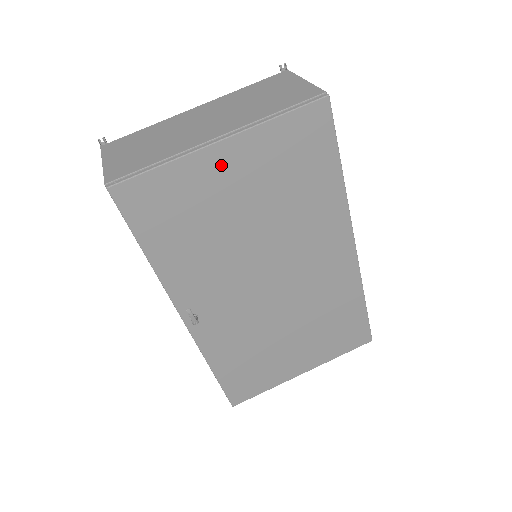
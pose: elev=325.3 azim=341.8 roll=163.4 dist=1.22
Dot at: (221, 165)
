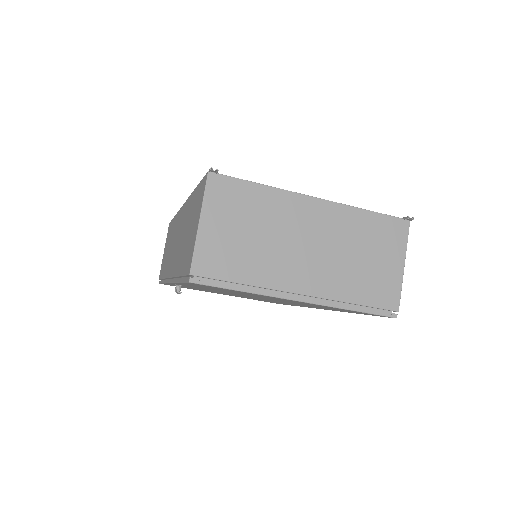
Dot at: occluded
